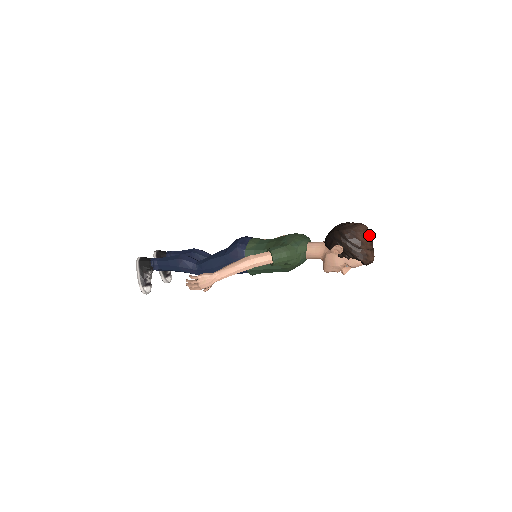
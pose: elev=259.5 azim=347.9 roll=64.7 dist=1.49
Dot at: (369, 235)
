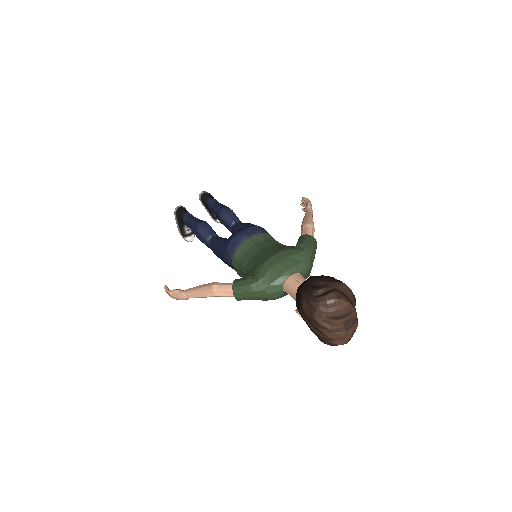
Dot at: (343, 311)
